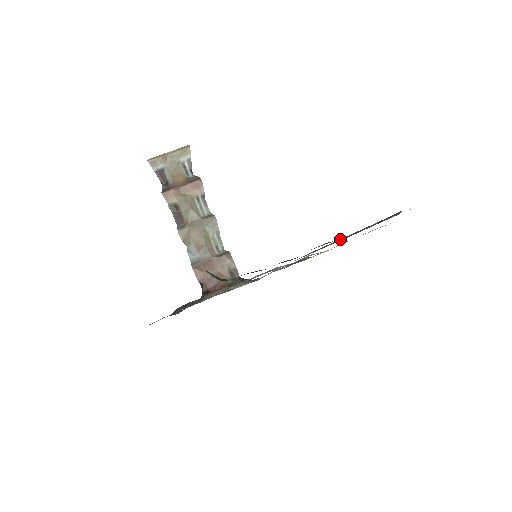
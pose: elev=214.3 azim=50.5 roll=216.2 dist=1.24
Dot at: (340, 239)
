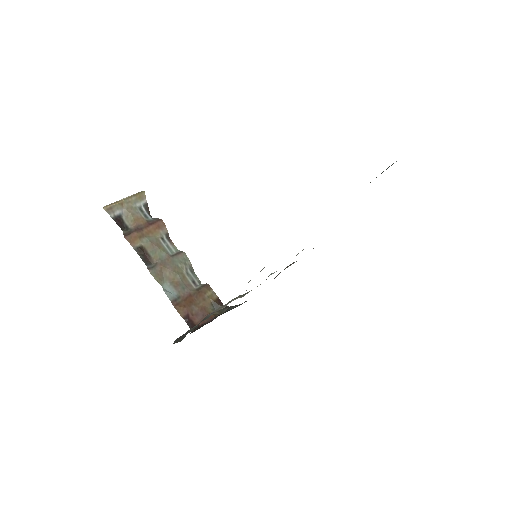
Dot at: occluded
